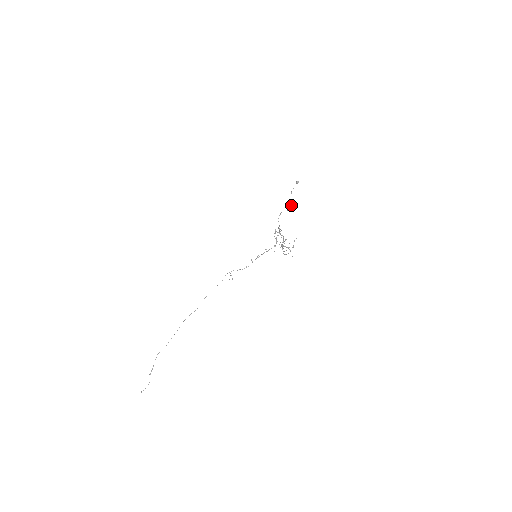
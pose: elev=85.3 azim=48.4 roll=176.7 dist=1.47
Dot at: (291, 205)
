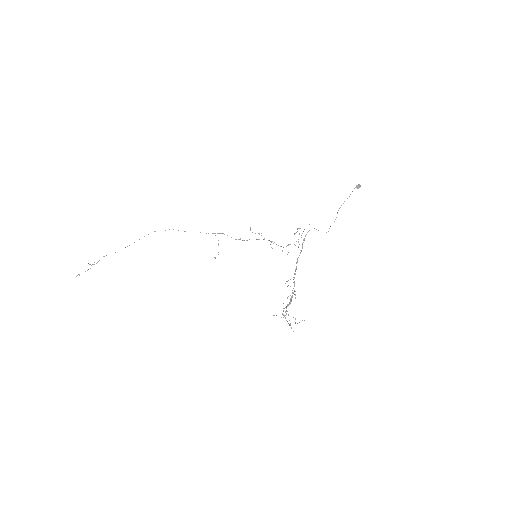
Dot at: (329, 228)
